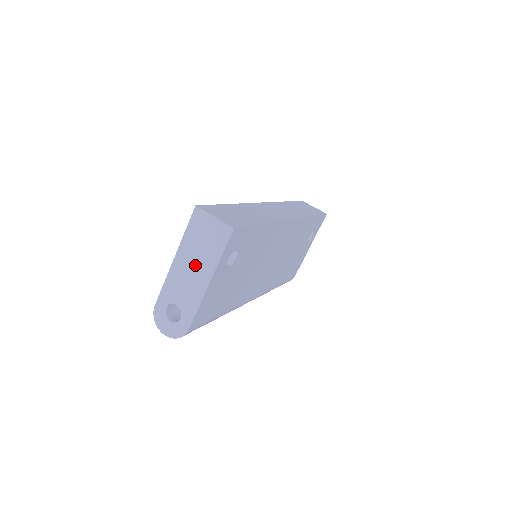
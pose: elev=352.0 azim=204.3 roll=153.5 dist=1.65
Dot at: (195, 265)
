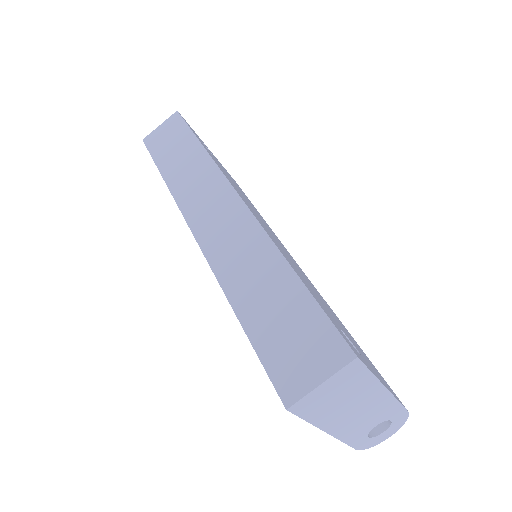
Dot at: (355, 408)
